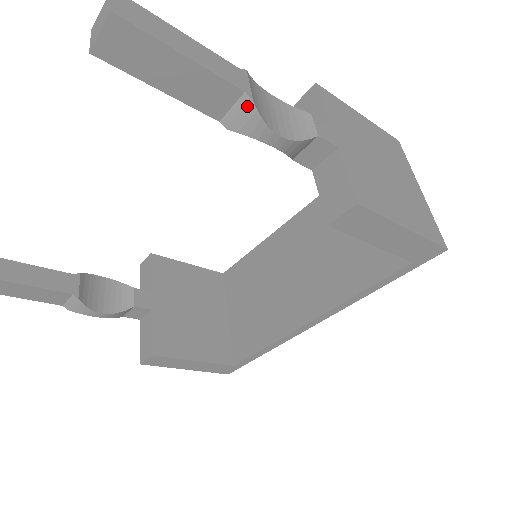
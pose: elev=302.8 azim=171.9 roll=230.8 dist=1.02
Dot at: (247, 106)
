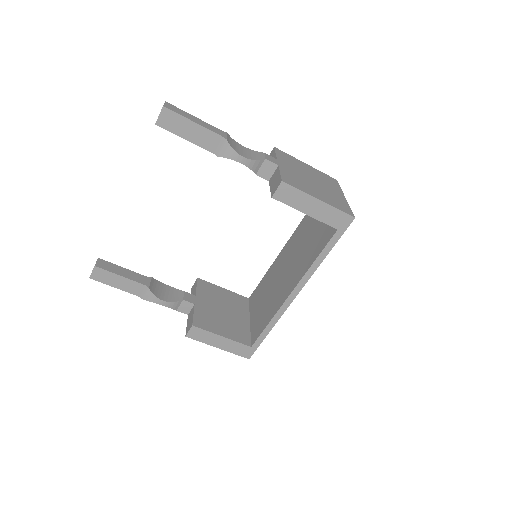
Dot at: (225, 143)
